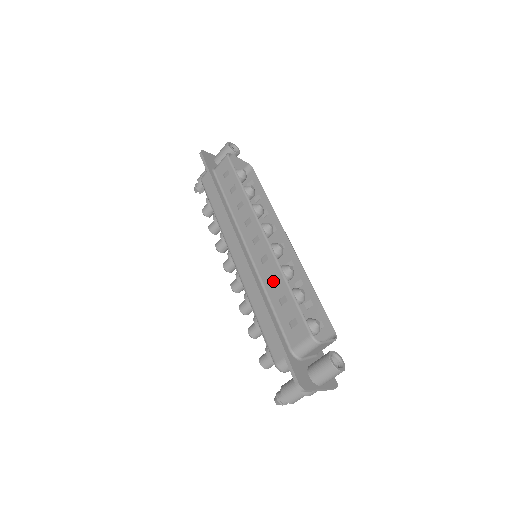
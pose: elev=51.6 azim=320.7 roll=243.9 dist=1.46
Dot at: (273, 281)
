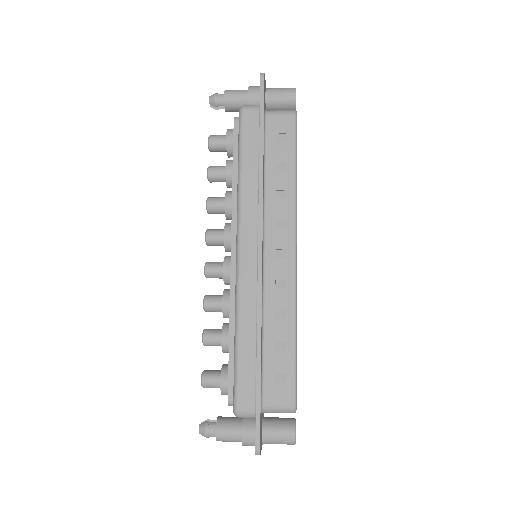
Dot at: (278, 316)
